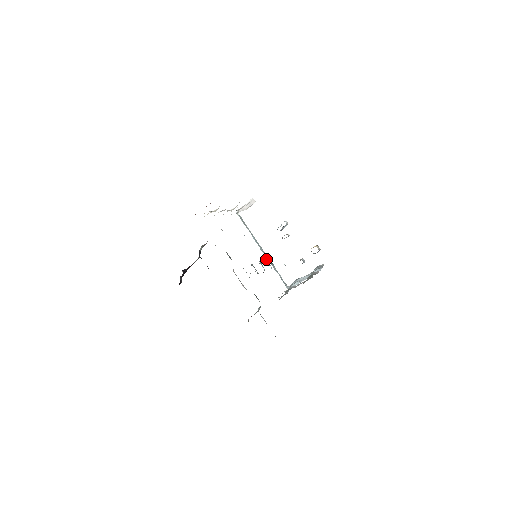
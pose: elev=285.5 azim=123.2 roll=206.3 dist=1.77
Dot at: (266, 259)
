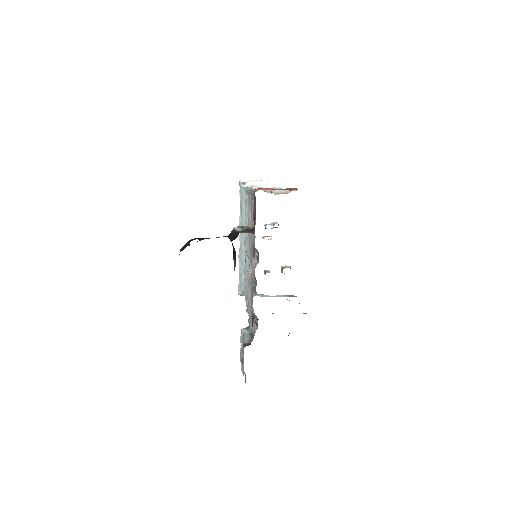
Dot at: occluded
